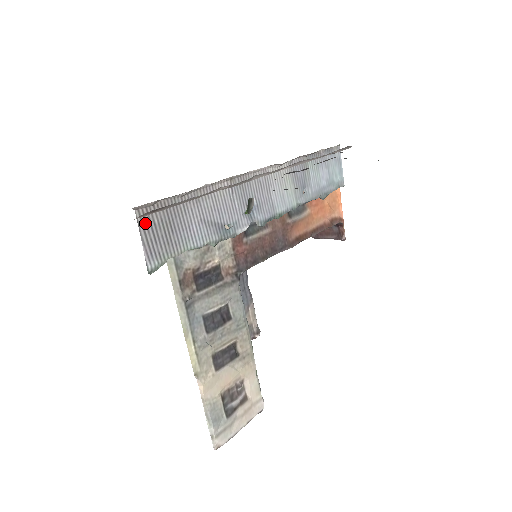
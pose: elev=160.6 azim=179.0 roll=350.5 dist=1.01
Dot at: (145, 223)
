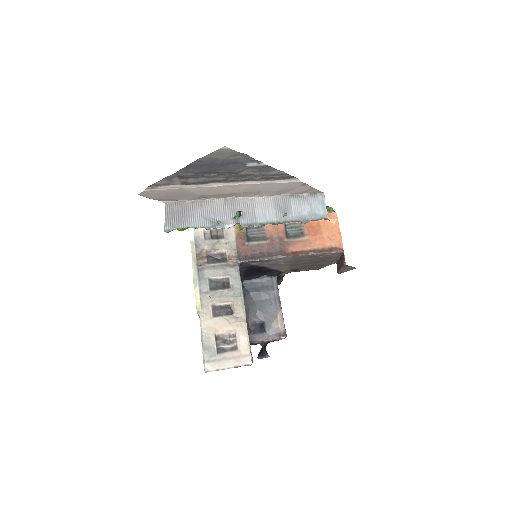
Dot at: (169, 210)
